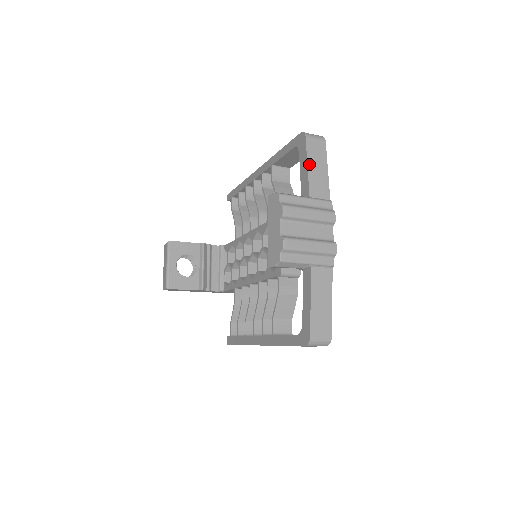
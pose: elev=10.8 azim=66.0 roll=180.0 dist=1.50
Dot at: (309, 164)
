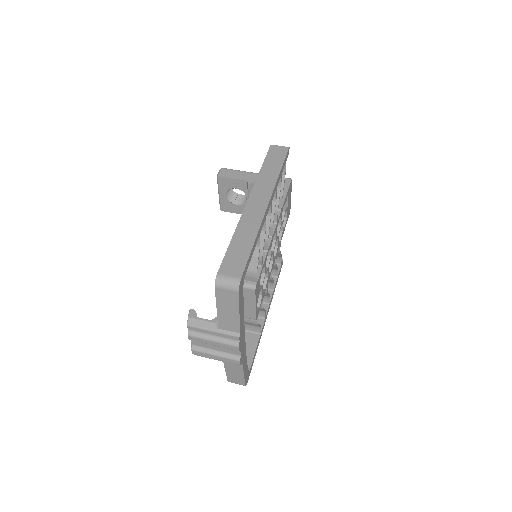
Dot at: (218, 307)
